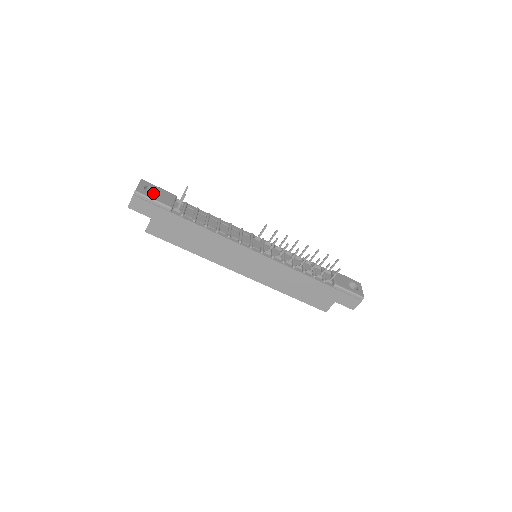
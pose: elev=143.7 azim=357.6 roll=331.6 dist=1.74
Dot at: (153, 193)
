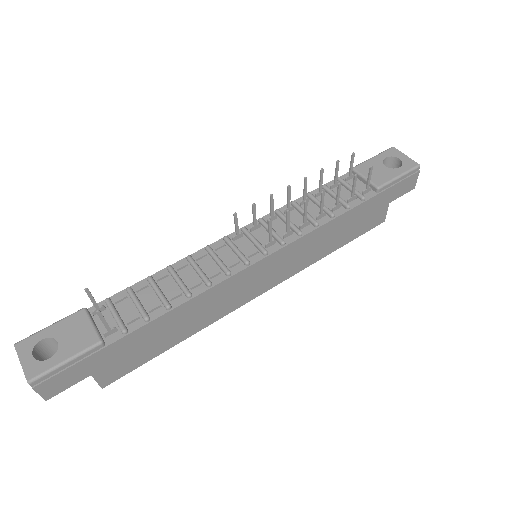
Dot at: (52, 343)
